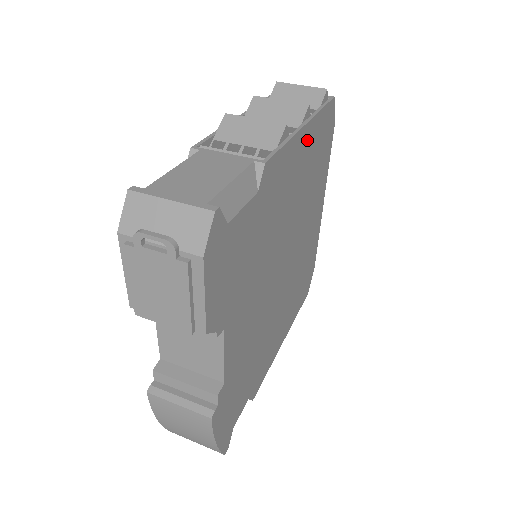
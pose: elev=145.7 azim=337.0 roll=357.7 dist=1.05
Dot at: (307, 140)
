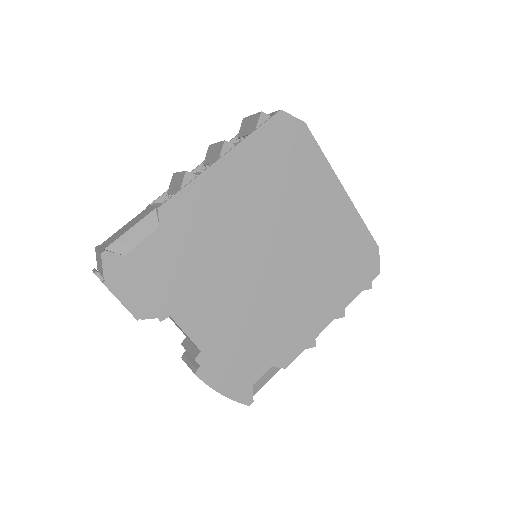
Dot at: (237, 165)
